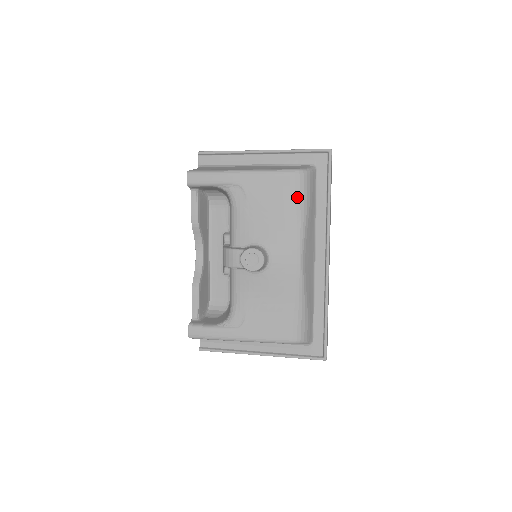
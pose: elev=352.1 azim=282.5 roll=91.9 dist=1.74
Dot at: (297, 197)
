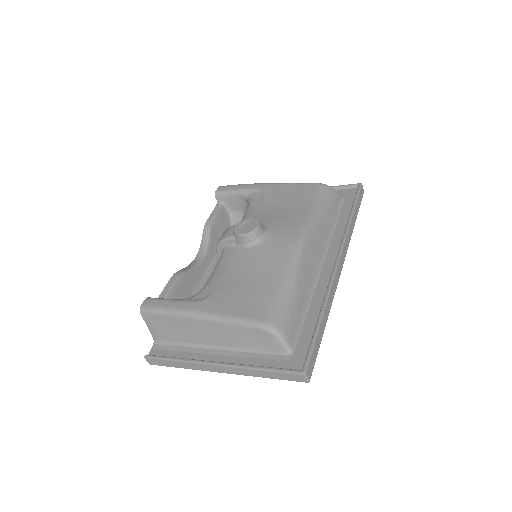
Dot at: (314, 198)
